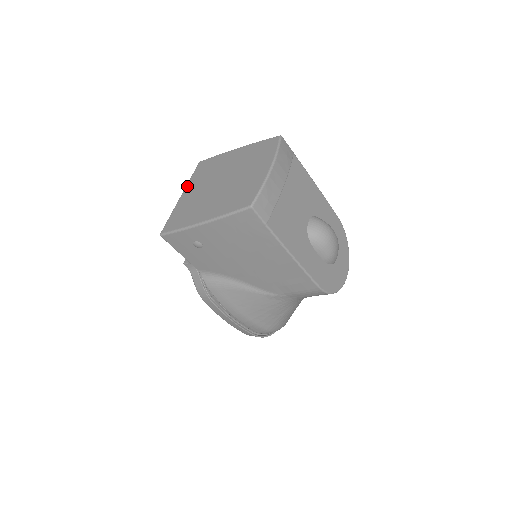
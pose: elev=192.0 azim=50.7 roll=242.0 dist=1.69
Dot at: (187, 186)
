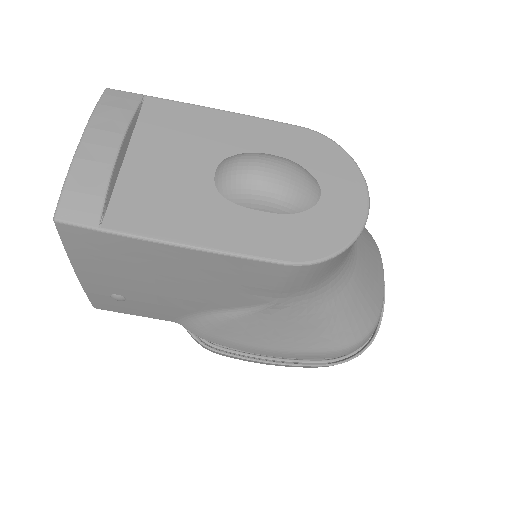
Dot at: occluded
